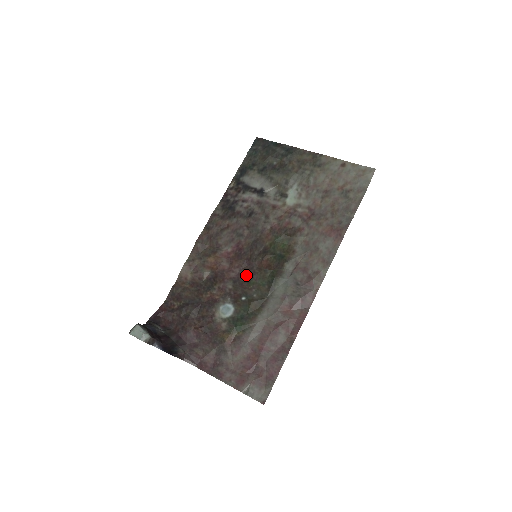
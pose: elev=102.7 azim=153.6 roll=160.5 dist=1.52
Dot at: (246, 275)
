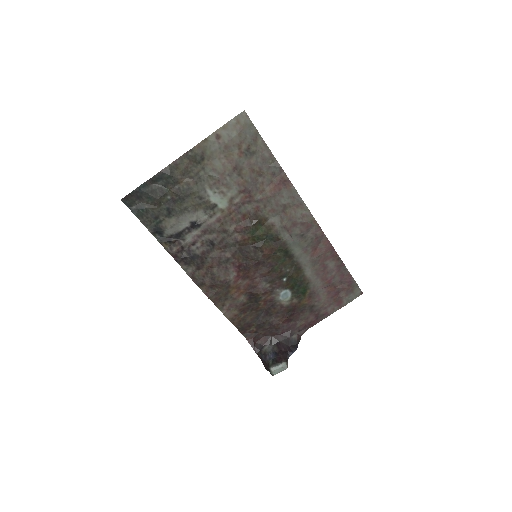
Dot at: (267, 270)
